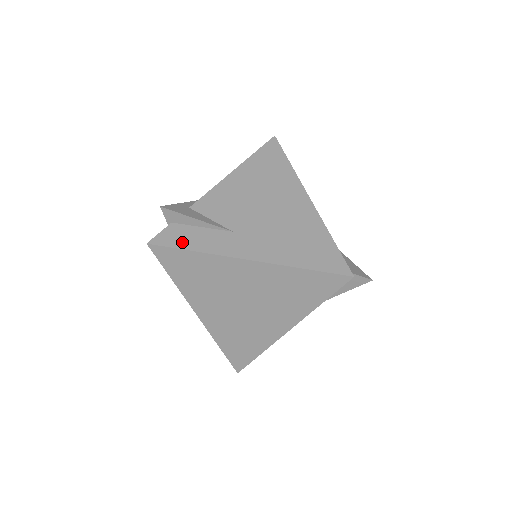
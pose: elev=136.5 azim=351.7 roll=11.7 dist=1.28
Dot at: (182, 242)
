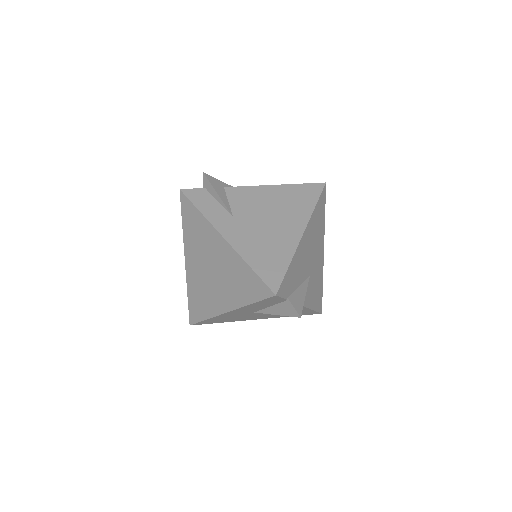
Dot at: (199, 202)
